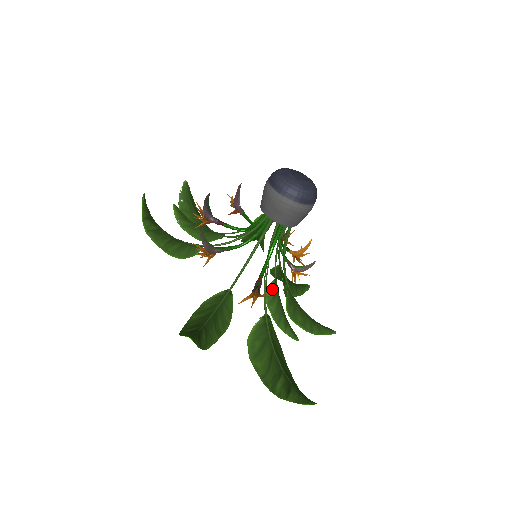
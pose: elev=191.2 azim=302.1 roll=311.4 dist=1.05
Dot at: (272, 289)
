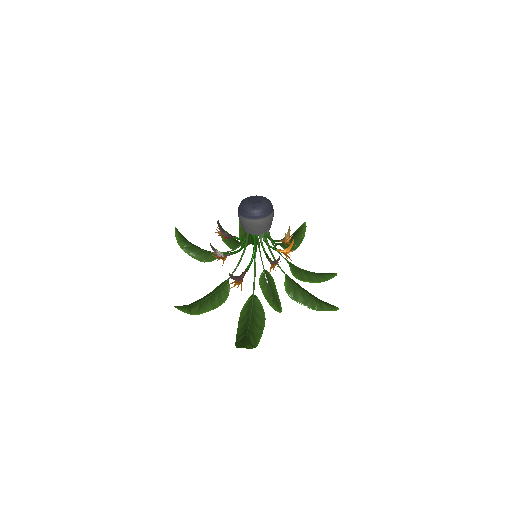
Dot at: (263, 278)
